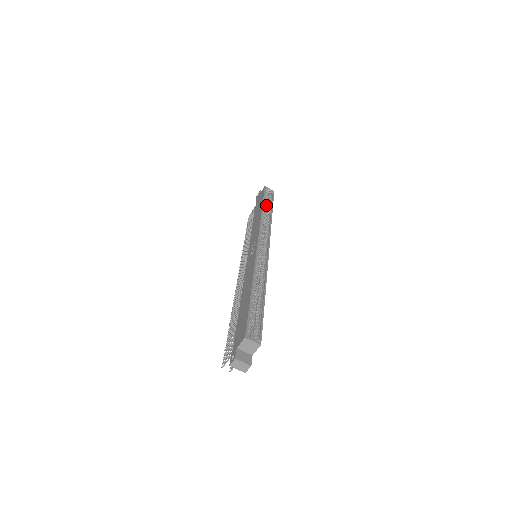
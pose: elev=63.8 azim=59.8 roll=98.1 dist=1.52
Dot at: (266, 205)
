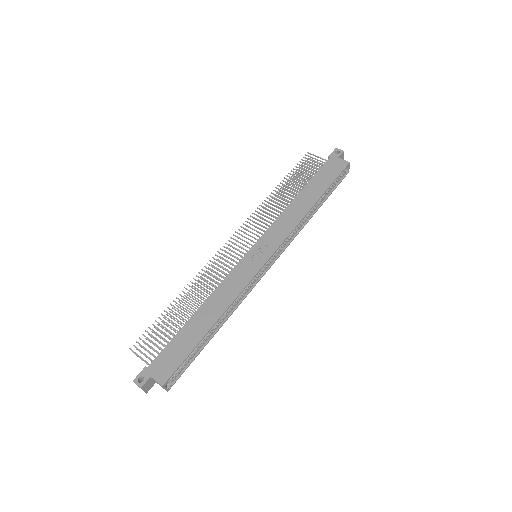
Dot at: occluded
